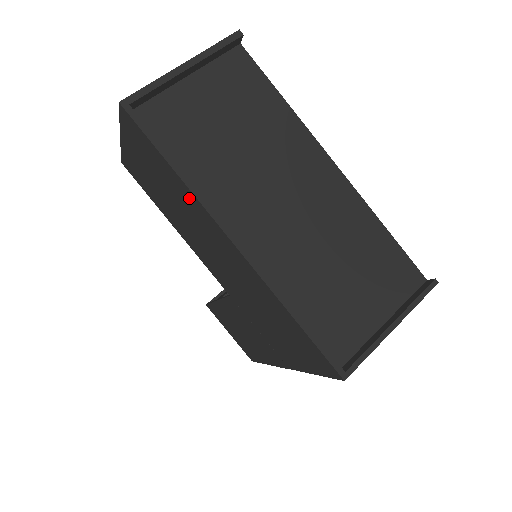
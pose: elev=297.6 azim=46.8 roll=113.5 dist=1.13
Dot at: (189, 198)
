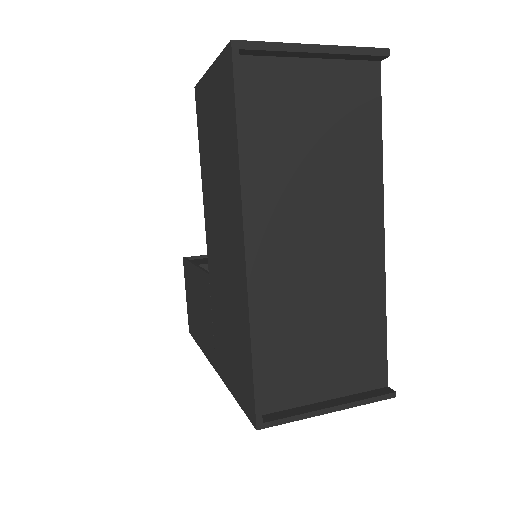
Dot at: (234, 175)
